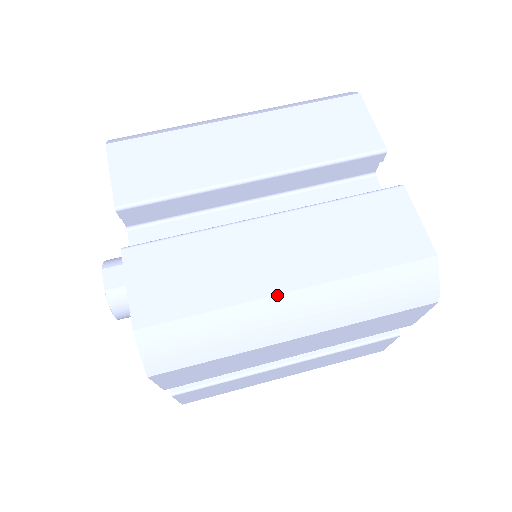
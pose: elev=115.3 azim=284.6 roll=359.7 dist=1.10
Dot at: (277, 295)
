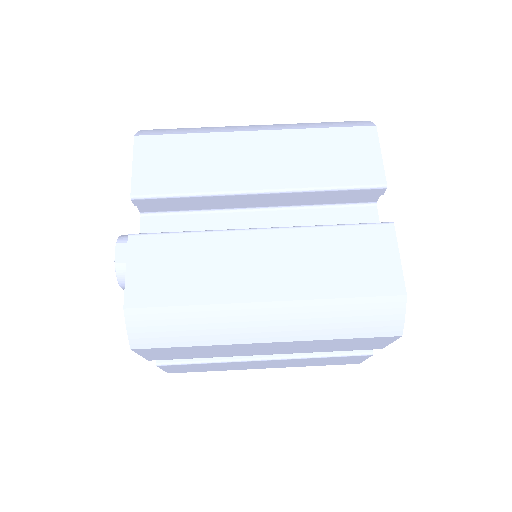
Dot at: (253, 302)
